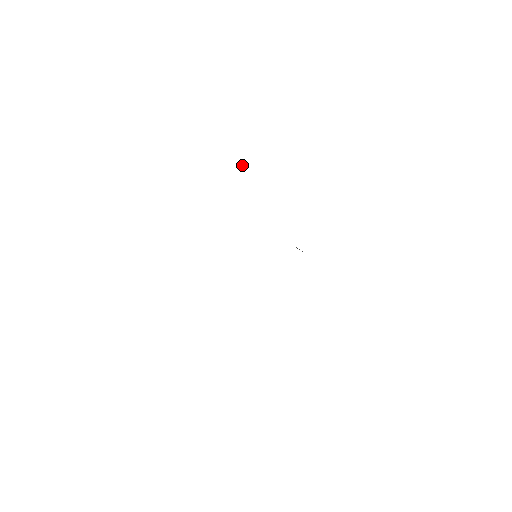
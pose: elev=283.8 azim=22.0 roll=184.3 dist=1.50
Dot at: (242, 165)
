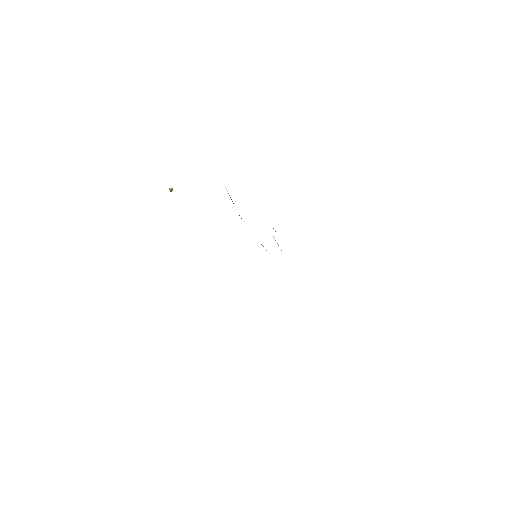
Dot at: (170, 188)
